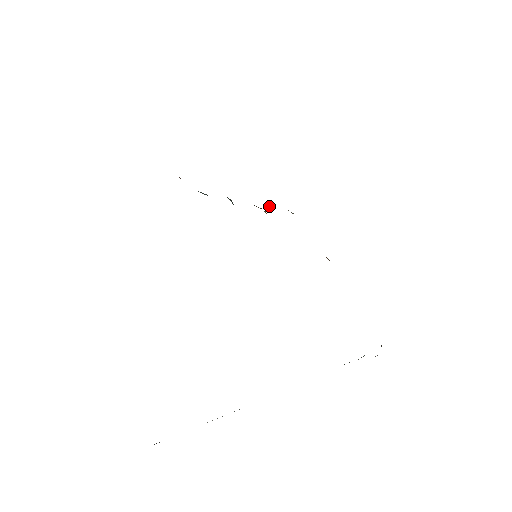
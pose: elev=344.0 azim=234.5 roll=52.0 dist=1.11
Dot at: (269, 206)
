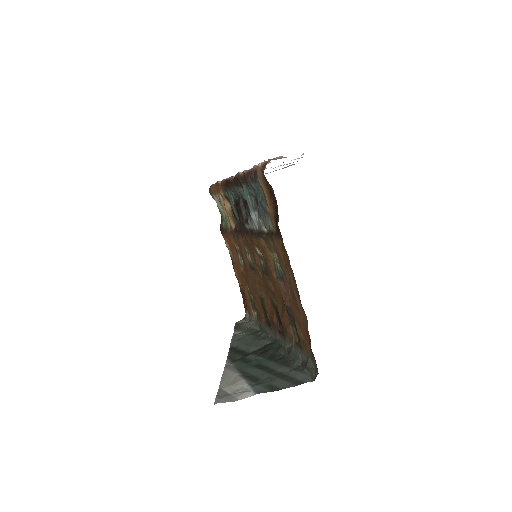
Dot at: (221, 195)
